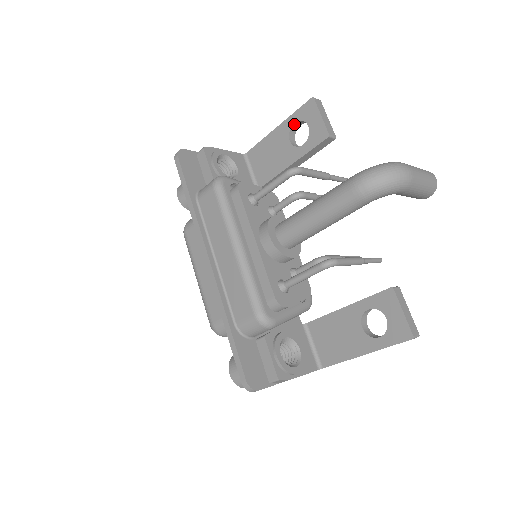
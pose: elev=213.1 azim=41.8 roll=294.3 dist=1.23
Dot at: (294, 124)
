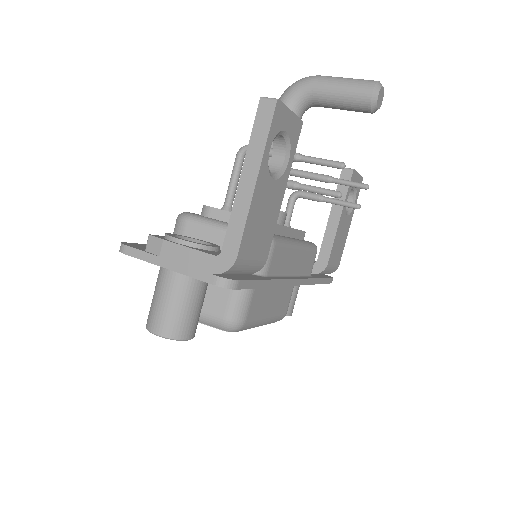
Dot at: occluded
